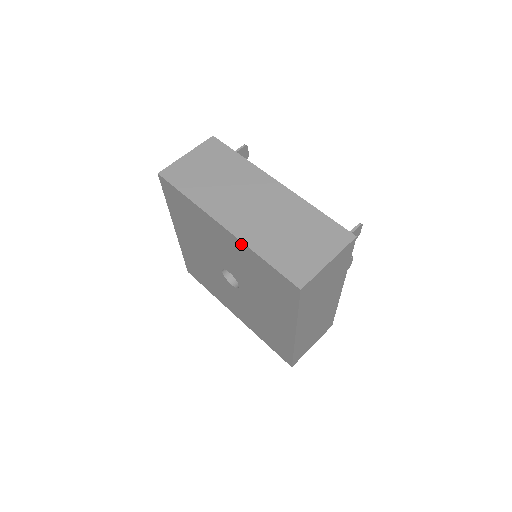
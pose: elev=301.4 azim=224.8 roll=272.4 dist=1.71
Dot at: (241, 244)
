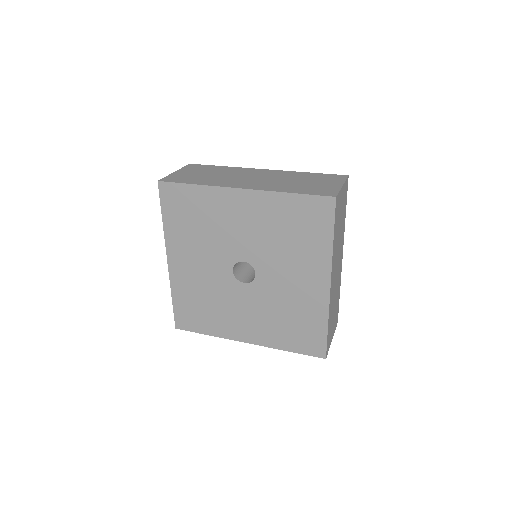
Dot at: (264, 195)
